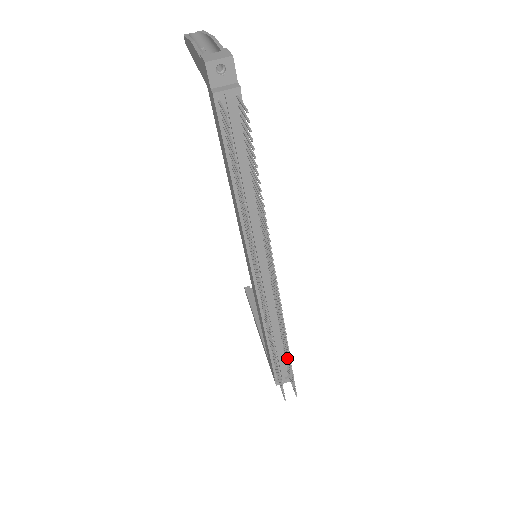
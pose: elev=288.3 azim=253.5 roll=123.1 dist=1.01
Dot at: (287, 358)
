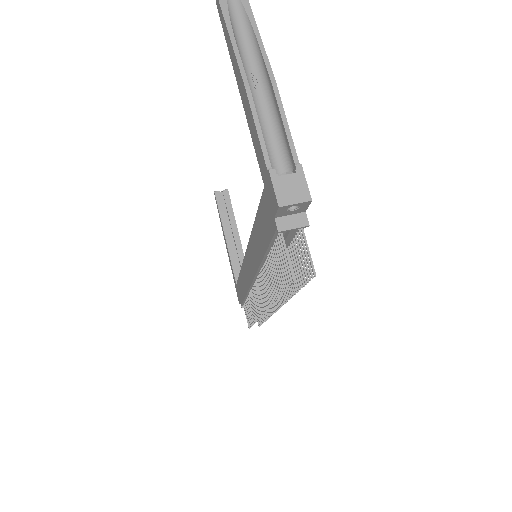
Dot at: occluded
